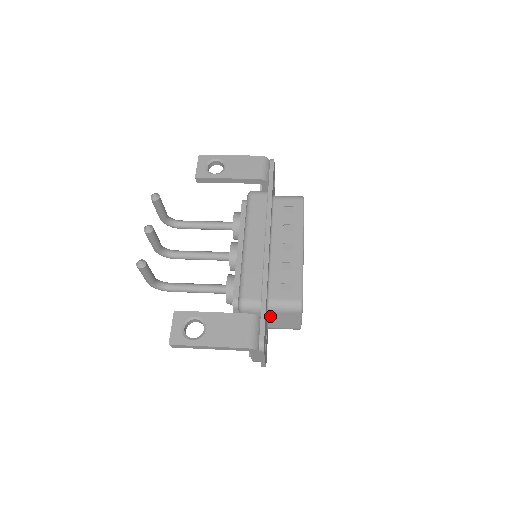
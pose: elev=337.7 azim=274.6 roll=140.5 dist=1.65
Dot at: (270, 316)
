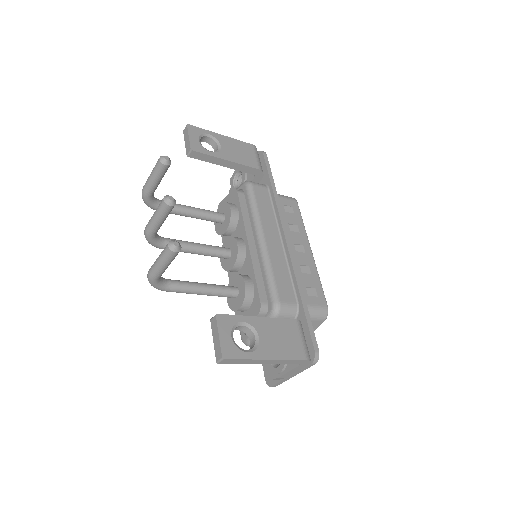
Dot at: occluded
